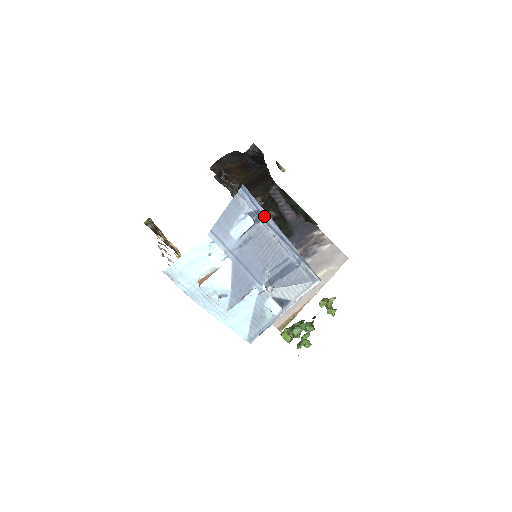
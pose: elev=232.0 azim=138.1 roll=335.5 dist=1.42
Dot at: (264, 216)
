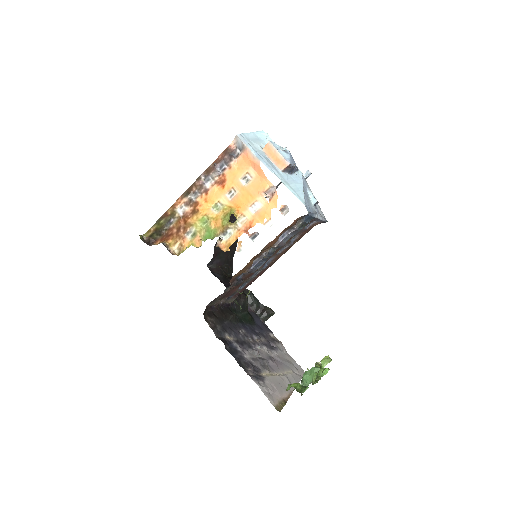
Dot at: occluded
